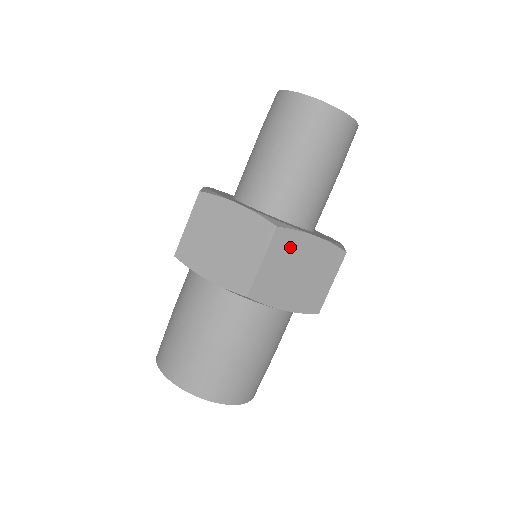
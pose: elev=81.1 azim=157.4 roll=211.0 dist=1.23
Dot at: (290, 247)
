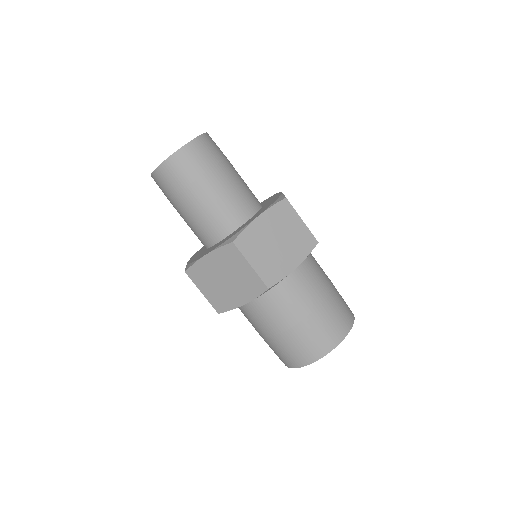
Dot at: occluded
